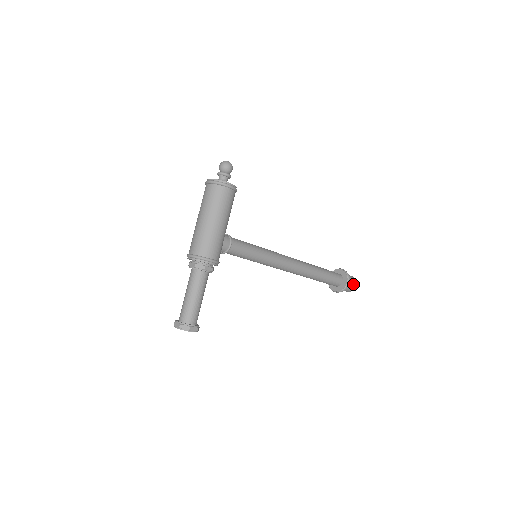
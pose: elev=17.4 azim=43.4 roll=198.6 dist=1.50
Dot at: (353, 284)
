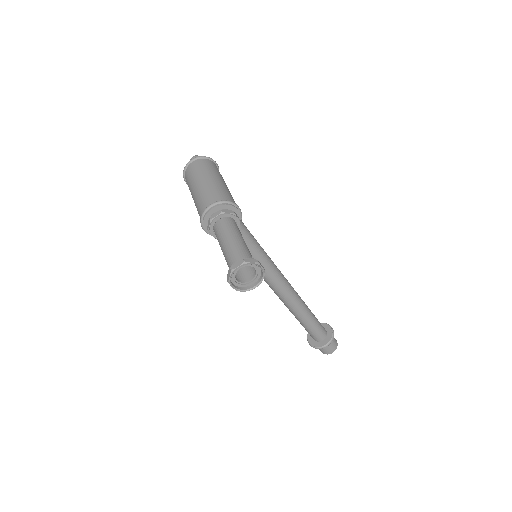
Dot at: (334, 338)
